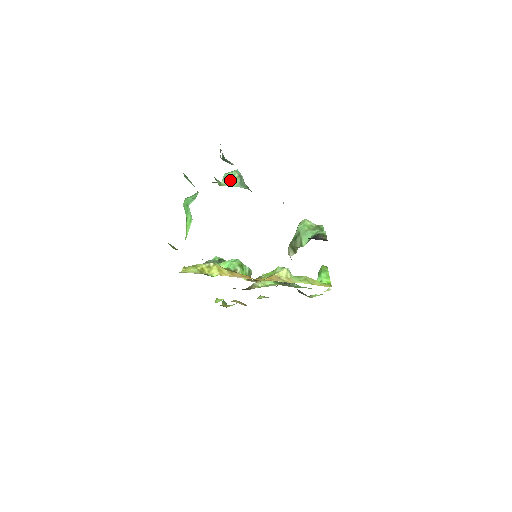
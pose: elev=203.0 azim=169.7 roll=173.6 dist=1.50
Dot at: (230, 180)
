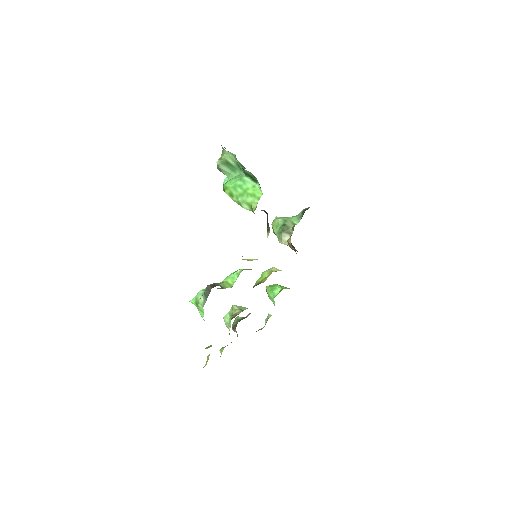
Dot at: occluded
